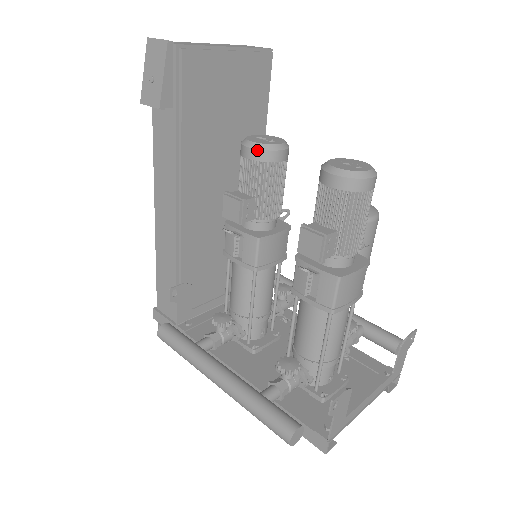
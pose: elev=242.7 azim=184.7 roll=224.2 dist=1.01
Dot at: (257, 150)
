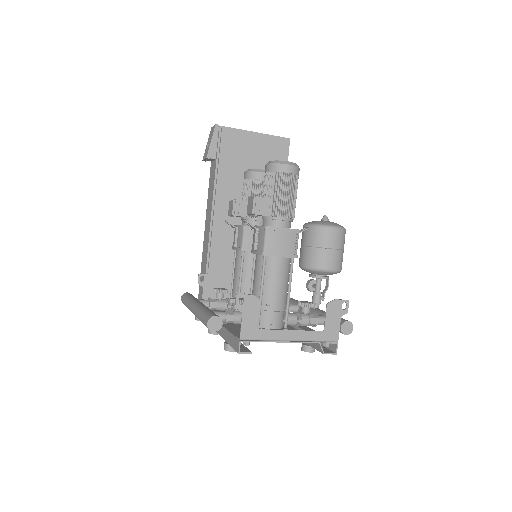
Dot at: (248, 172)
